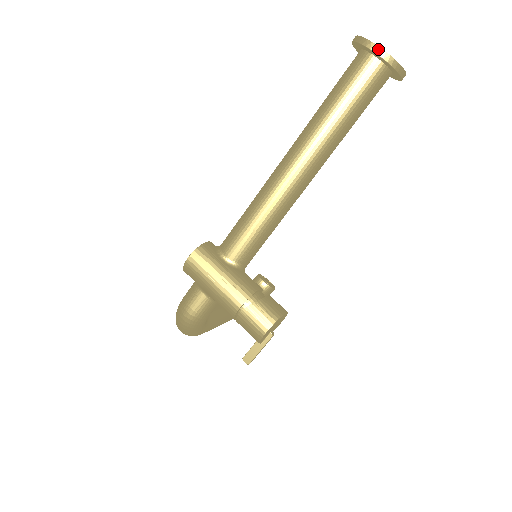
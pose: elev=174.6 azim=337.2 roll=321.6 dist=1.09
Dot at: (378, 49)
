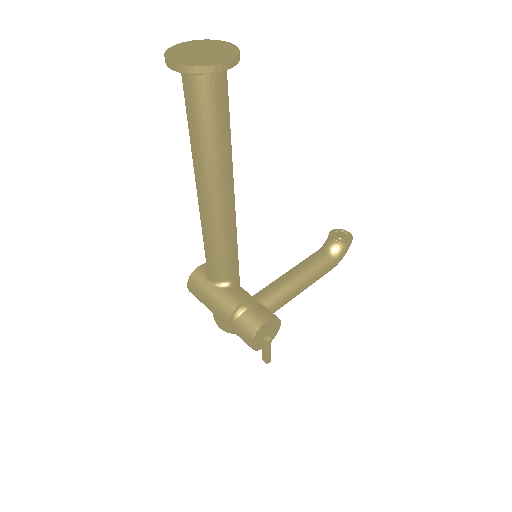
Dot at: (174, 66)
